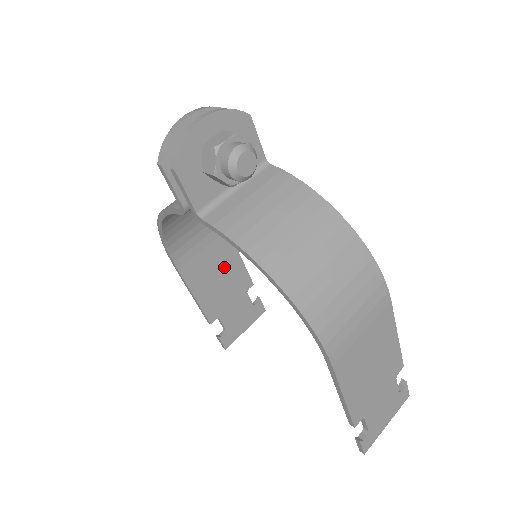
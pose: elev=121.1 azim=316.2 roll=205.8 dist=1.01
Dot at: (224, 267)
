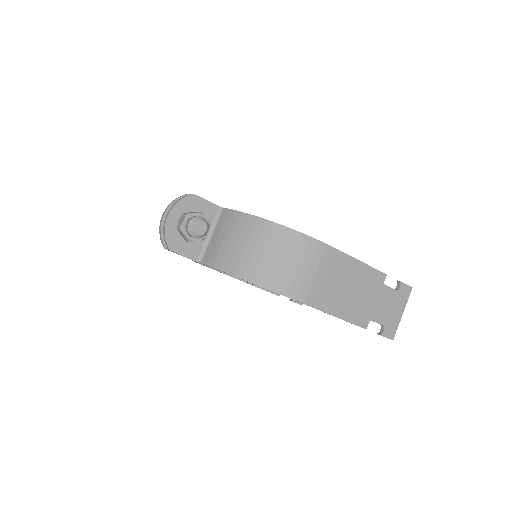
Dot at: occluded
